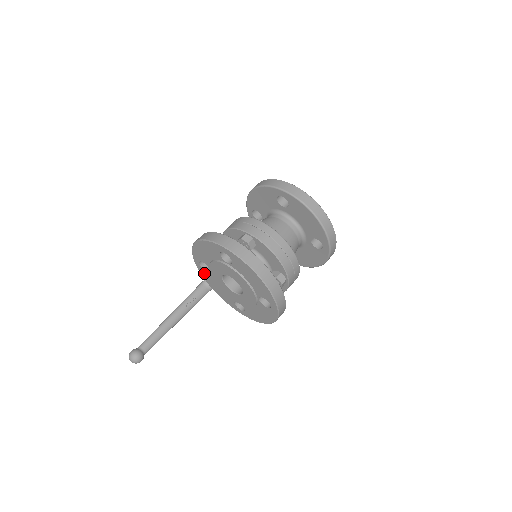
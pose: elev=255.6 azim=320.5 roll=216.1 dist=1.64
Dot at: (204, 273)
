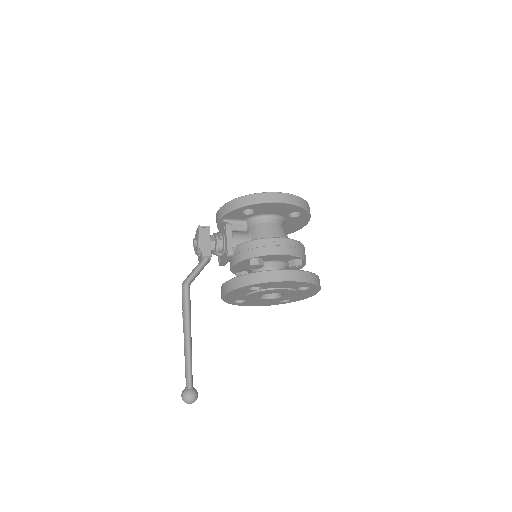
Dot at: (241, 290)
